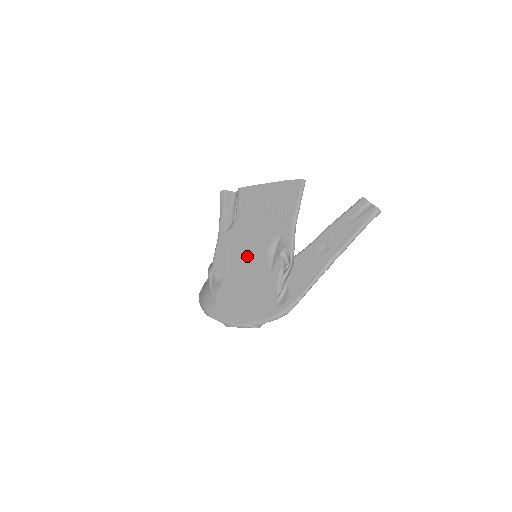
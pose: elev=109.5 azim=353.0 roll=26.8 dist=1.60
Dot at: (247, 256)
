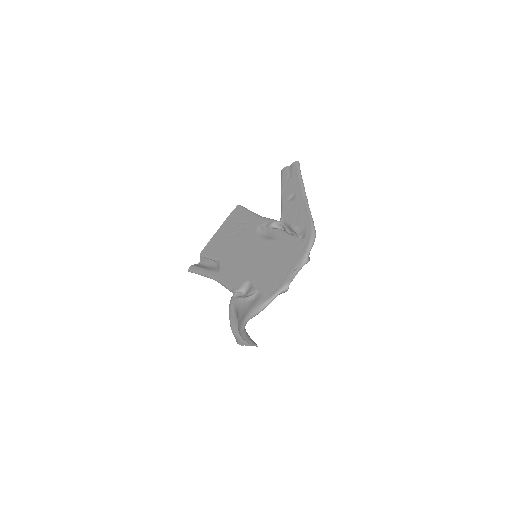
Dot at: (250, 256)
